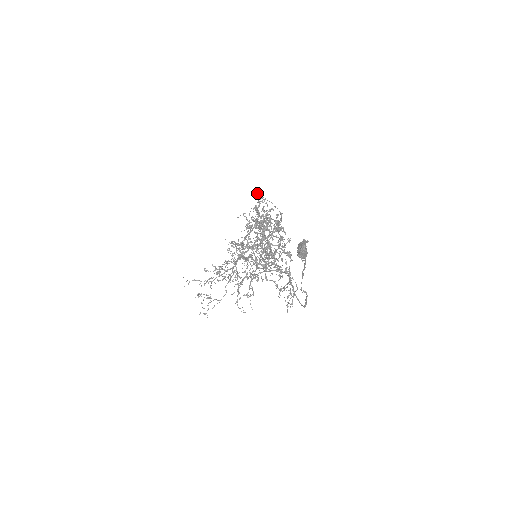
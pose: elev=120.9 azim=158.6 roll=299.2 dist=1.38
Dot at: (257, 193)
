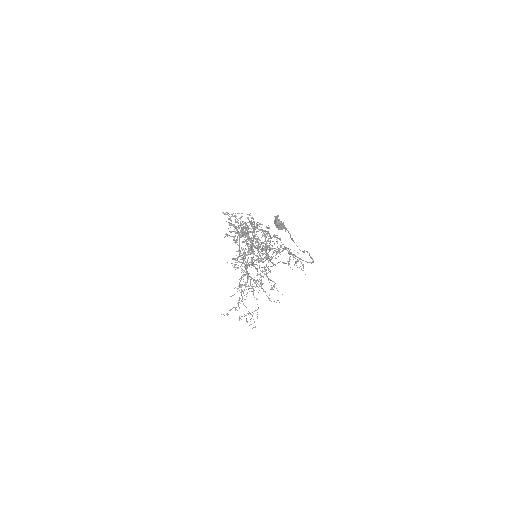
Dot at: occluded
